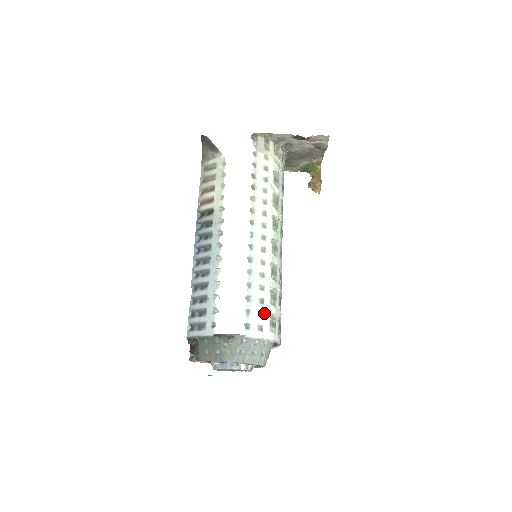
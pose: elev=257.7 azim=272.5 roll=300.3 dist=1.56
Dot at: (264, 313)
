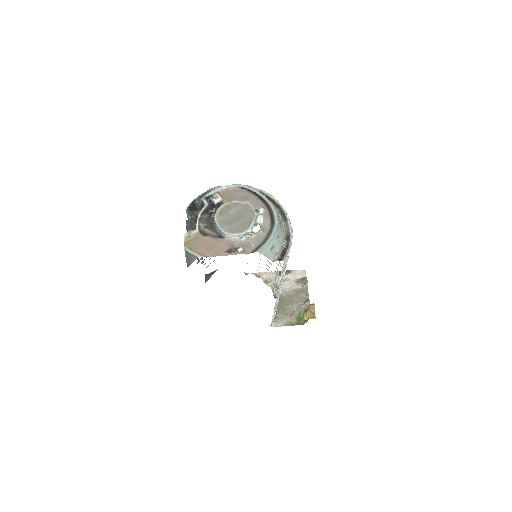
Dot at: occluded
